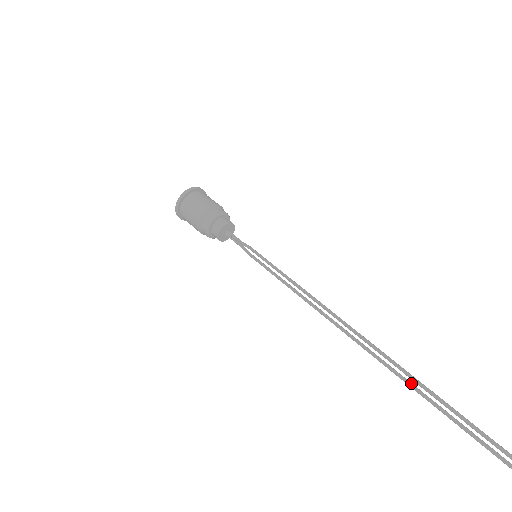
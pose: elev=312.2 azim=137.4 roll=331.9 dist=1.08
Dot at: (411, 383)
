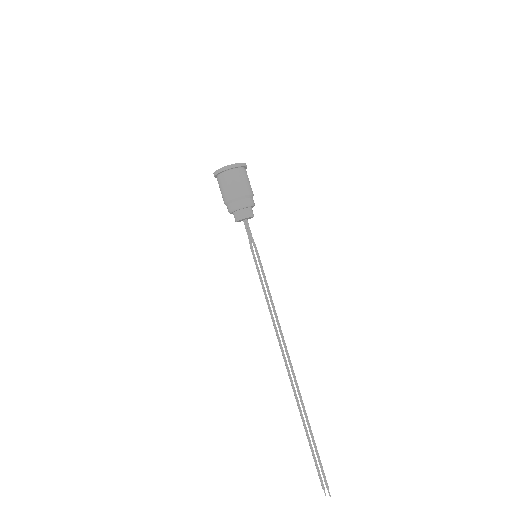
Dot at: (299, 404)
